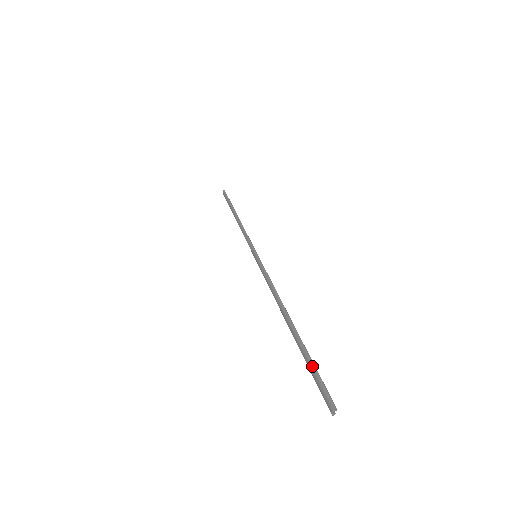
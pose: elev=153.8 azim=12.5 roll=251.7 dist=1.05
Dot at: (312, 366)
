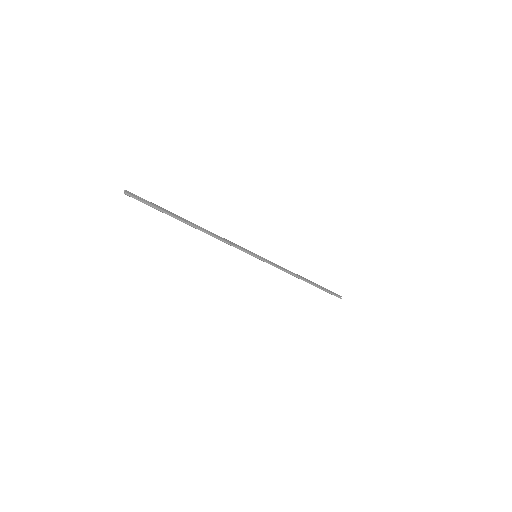
Dot at: (153, 205)
